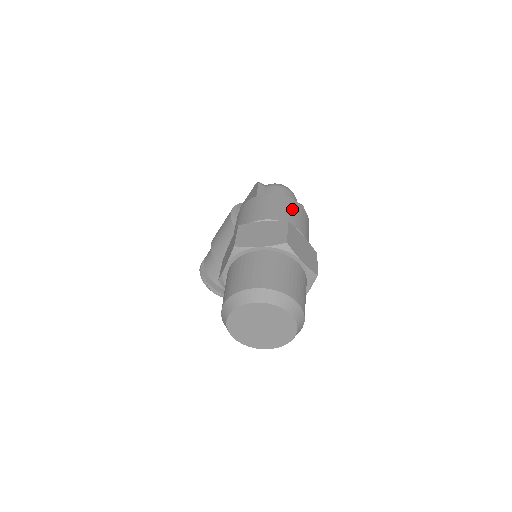
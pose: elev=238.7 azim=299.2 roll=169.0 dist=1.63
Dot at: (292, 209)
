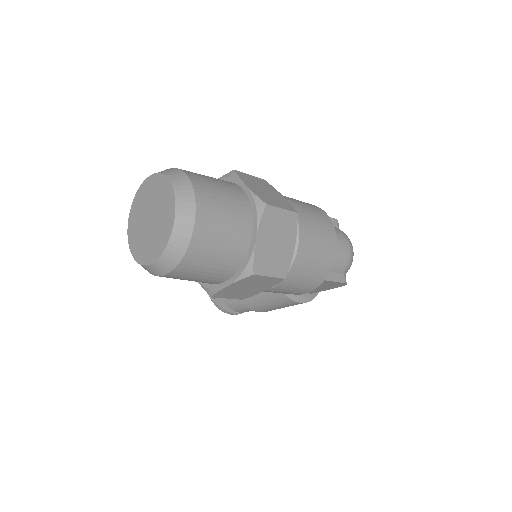
Dot at: (322, 234)
